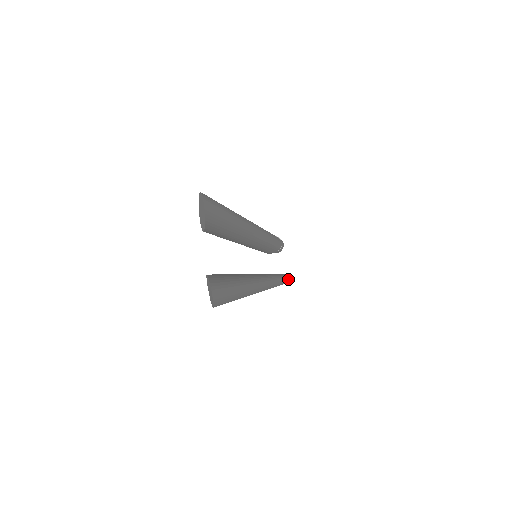
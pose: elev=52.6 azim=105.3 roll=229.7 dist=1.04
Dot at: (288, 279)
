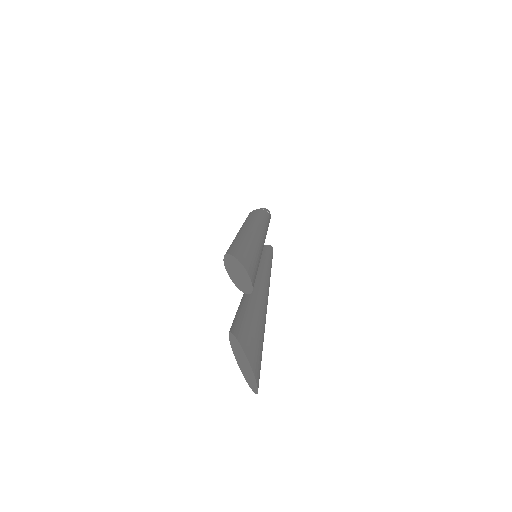
Dot at: occluded
